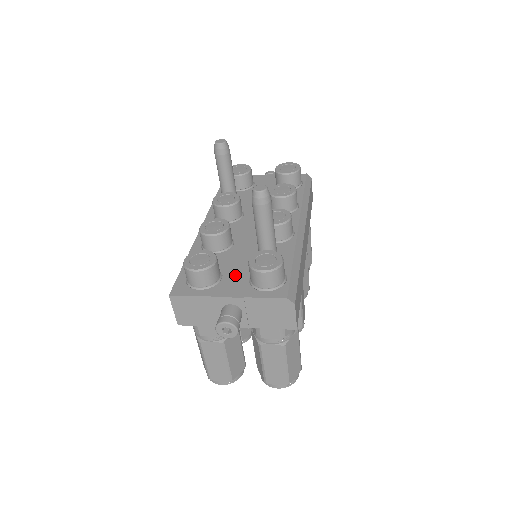
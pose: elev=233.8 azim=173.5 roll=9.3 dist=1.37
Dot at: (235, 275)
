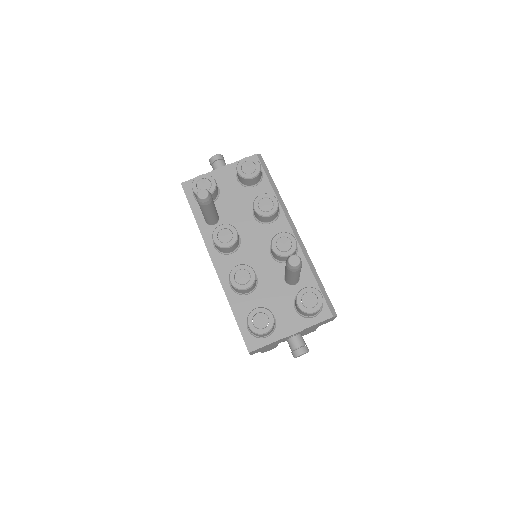
Dot at: (283, 311)
